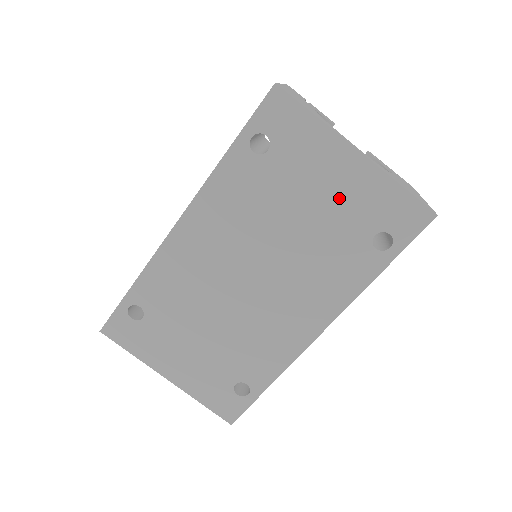
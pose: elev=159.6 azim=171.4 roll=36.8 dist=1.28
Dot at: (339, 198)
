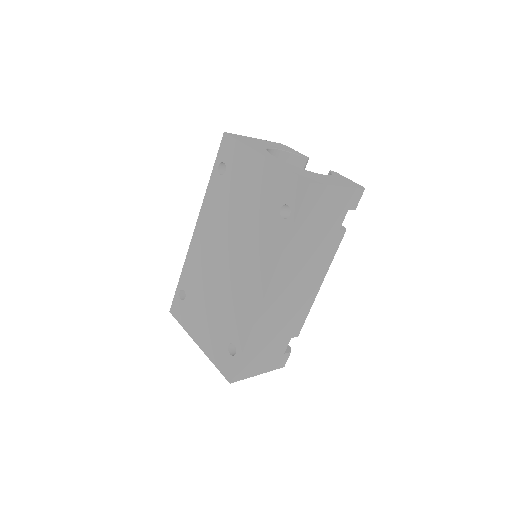
Dot at: (259, 189)
